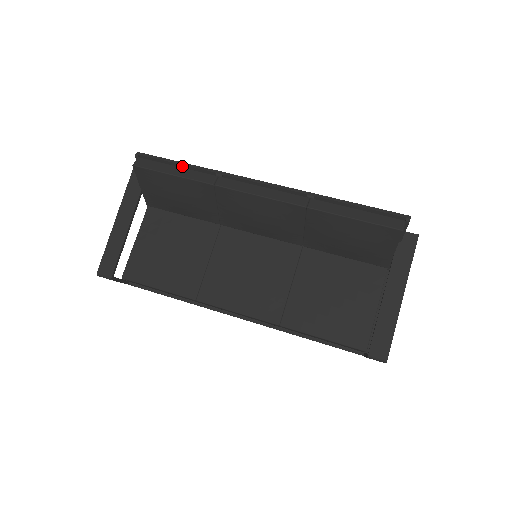
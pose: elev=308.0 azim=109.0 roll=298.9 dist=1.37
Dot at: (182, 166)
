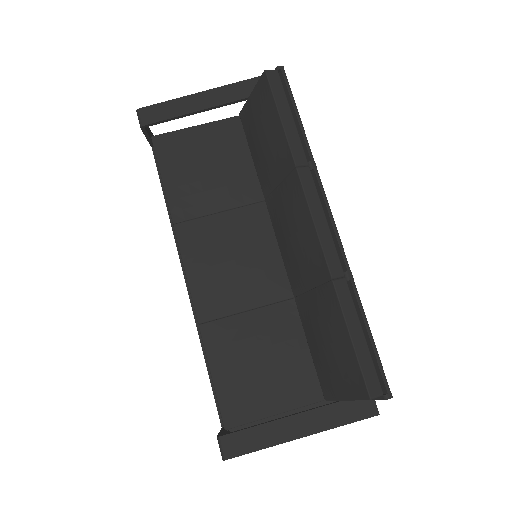
Dot at: (297, 121)
